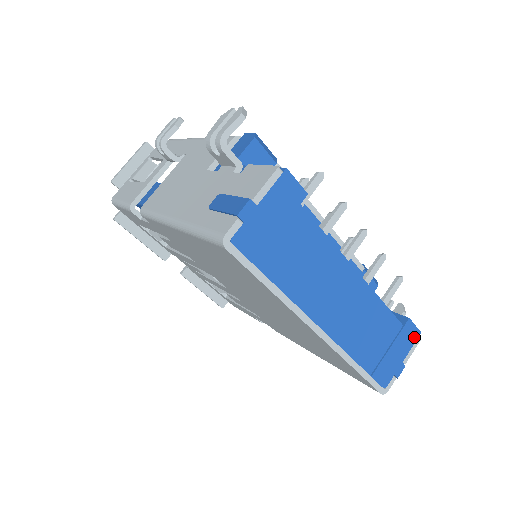
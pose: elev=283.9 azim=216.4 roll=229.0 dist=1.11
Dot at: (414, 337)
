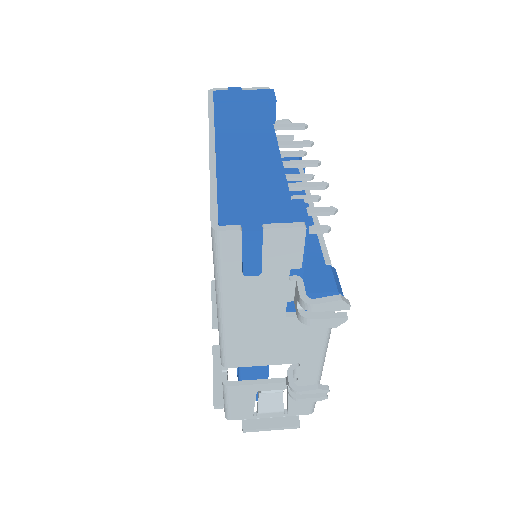
Dot at: (297, 218)
